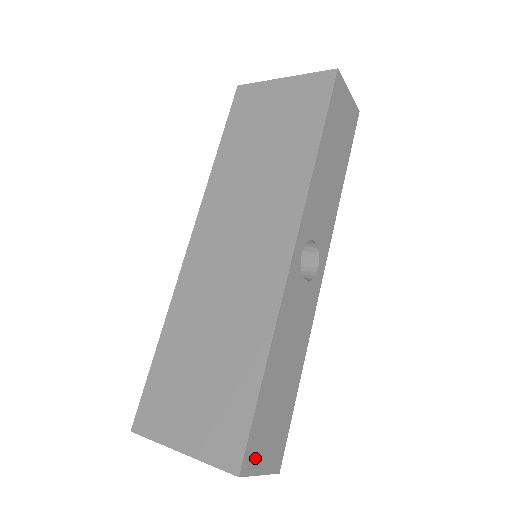
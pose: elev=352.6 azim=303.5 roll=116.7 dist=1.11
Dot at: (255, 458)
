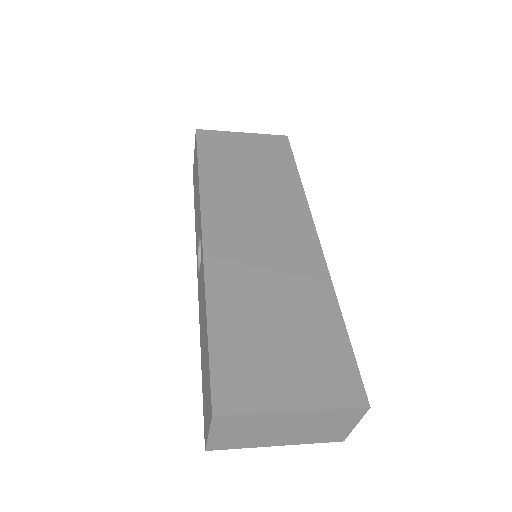
Dot at: occluded
